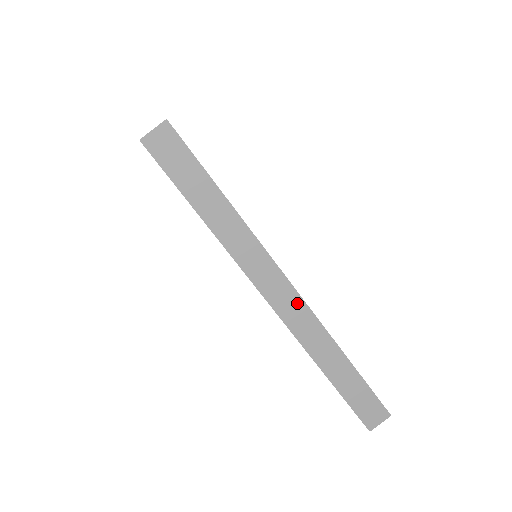
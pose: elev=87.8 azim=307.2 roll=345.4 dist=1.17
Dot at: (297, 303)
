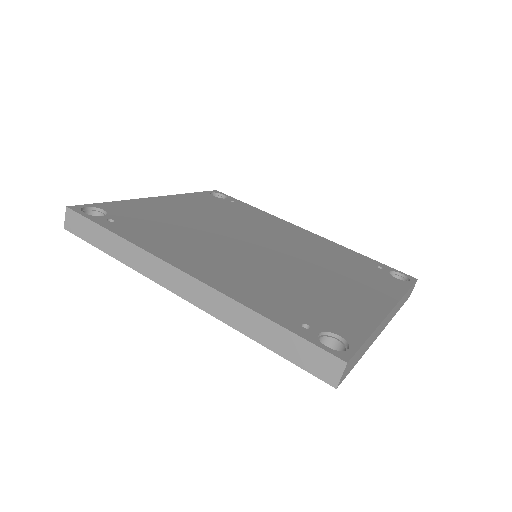
Dot at: (195, 285)
